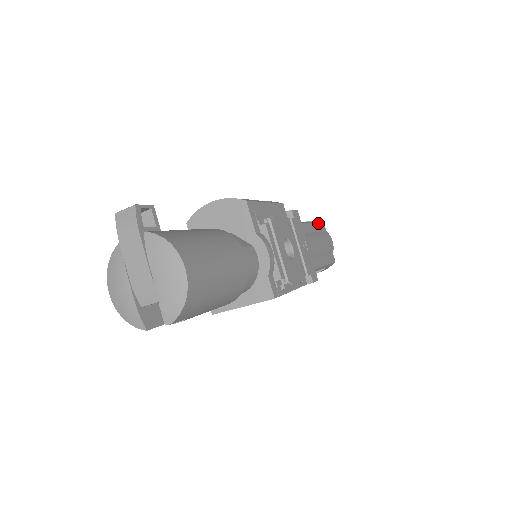
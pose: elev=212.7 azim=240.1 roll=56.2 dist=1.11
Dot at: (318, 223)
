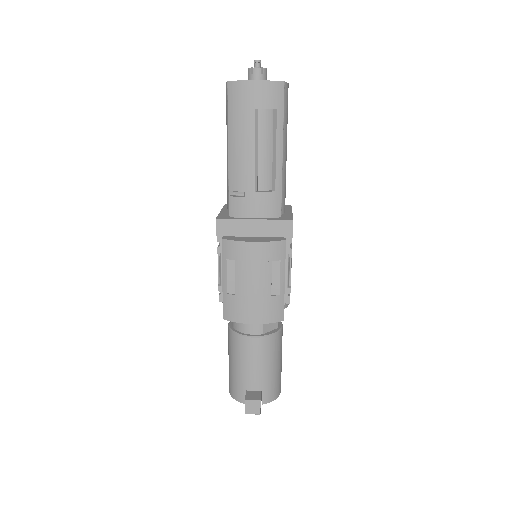
Dot at: occluded
